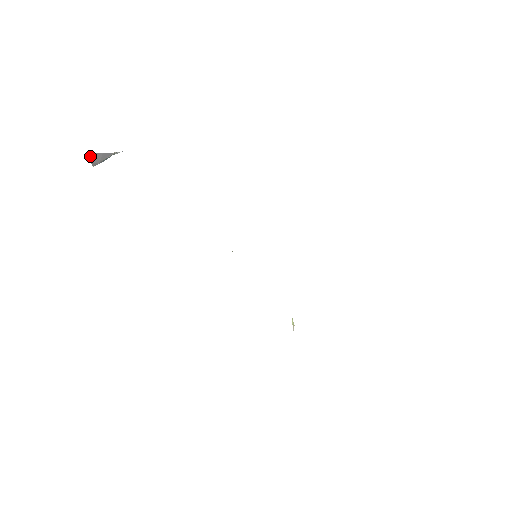
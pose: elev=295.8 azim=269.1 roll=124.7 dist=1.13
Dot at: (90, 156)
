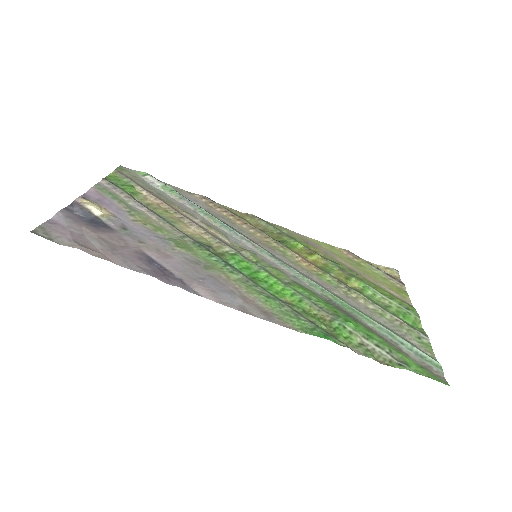
Dot at: occluded
